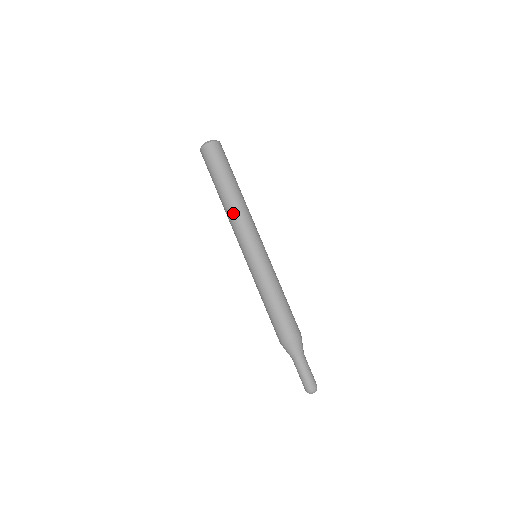
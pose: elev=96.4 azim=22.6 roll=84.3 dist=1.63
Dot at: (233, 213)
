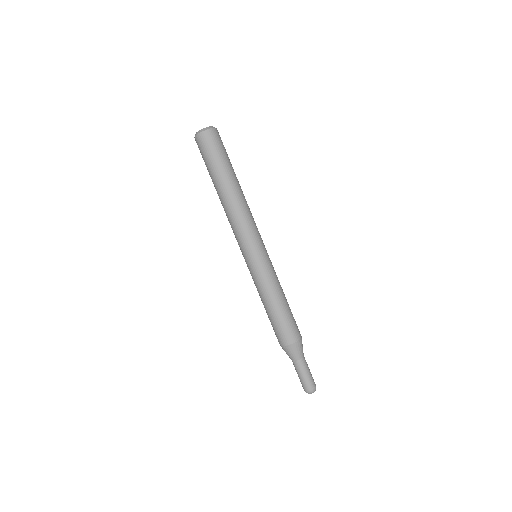
Dot at: (241, 208)
